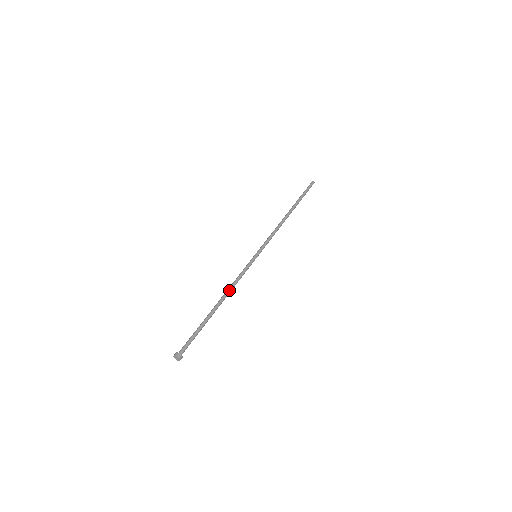
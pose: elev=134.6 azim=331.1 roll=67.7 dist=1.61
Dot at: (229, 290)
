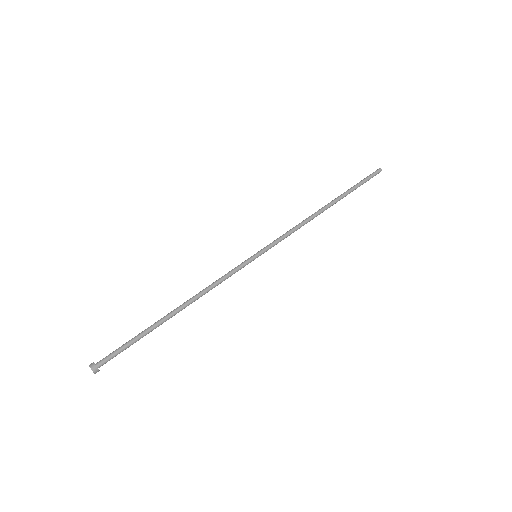
Dot at: occluded
